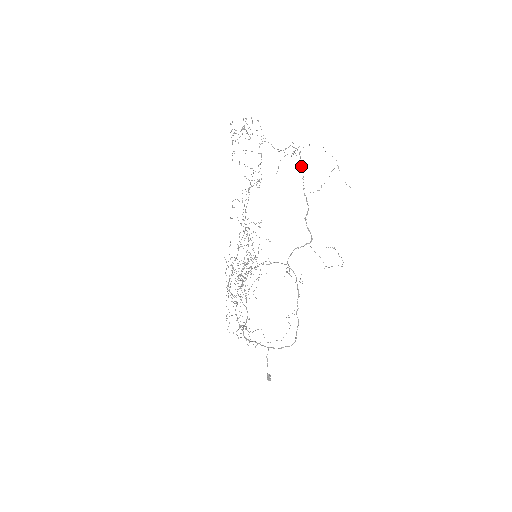
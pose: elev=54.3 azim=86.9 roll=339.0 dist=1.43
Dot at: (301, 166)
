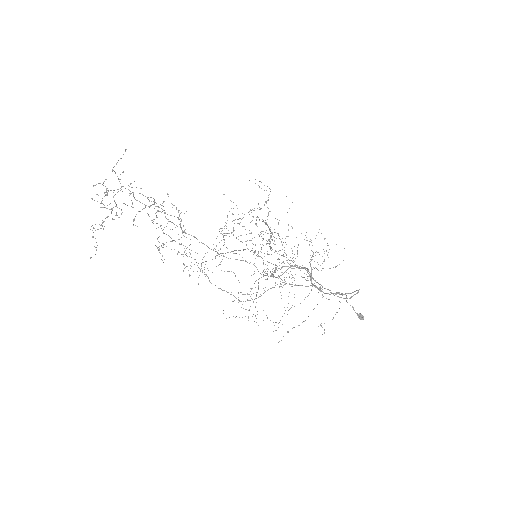
Dot at: occluded
